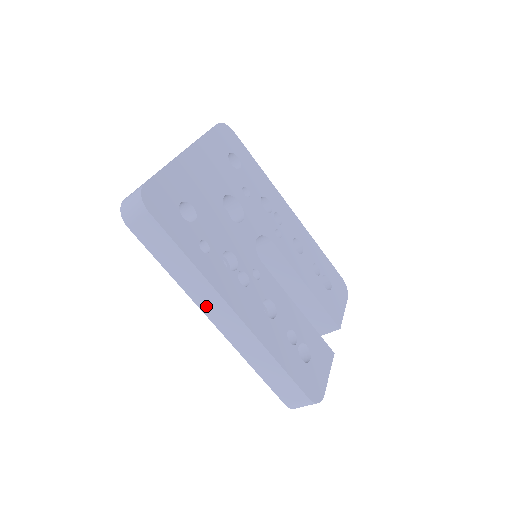
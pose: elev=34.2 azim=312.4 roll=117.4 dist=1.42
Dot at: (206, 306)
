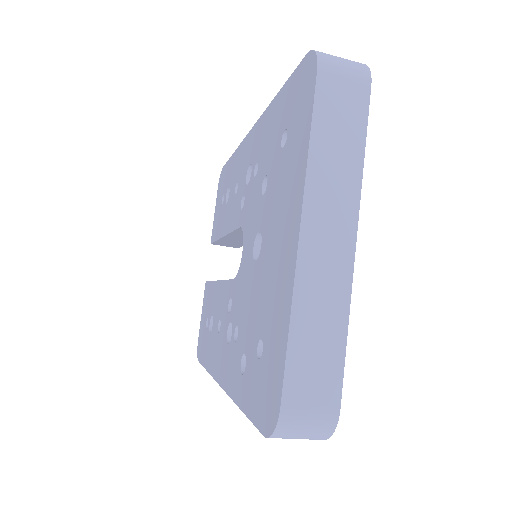
Dot at: occluded
